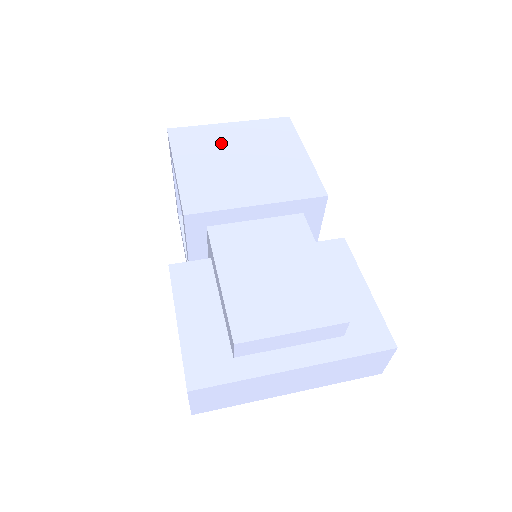
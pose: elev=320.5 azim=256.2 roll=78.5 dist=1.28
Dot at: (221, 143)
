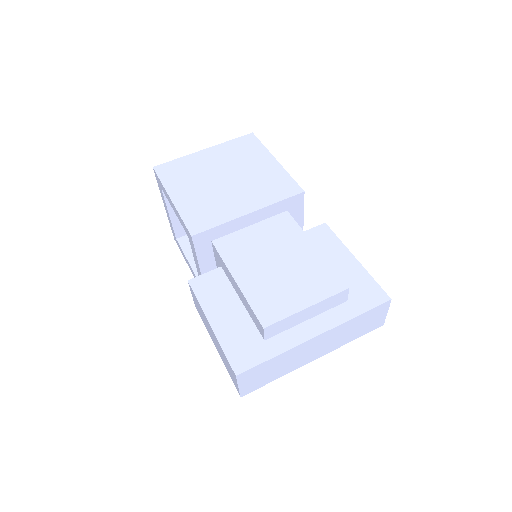
Dot at: (203, 169)
